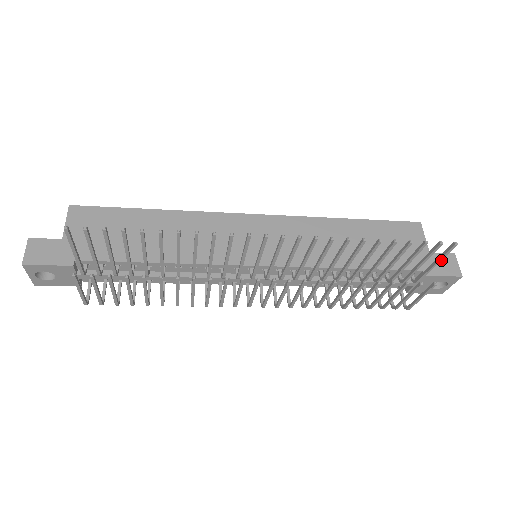
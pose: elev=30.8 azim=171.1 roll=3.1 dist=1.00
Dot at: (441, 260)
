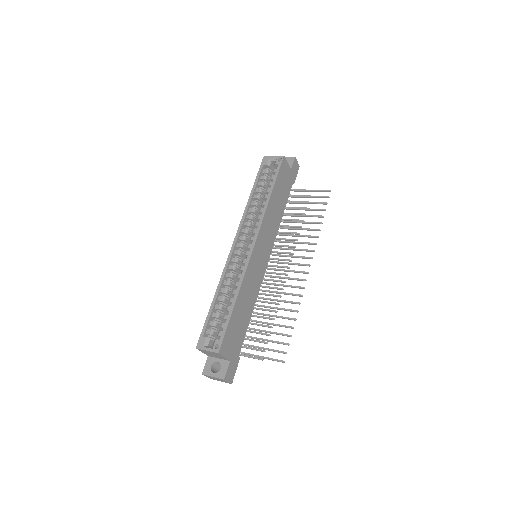
Dot at: (317, 191)
